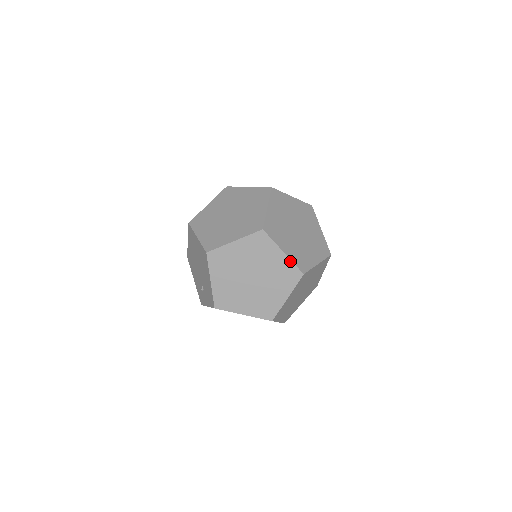
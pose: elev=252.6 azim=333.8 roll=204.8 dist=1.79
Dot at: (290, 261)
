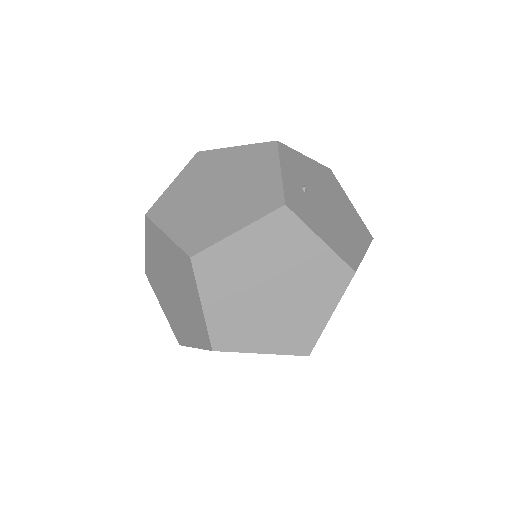
Dot at: (279, 354)
